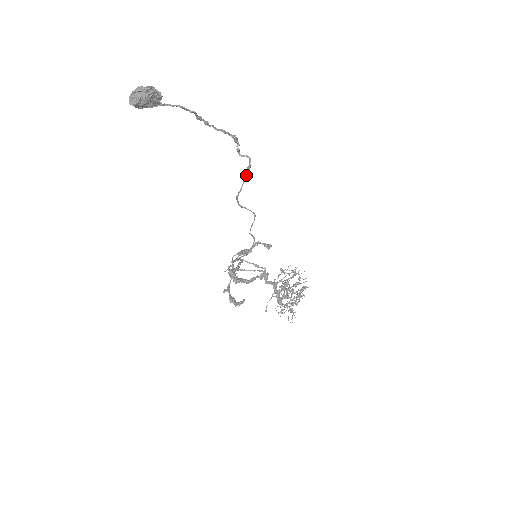
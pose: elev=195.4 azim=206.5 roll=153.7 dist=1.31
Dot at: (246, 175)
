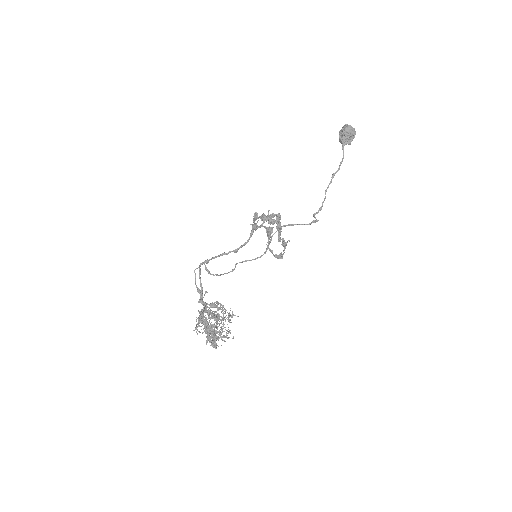
Dot at: occluded
